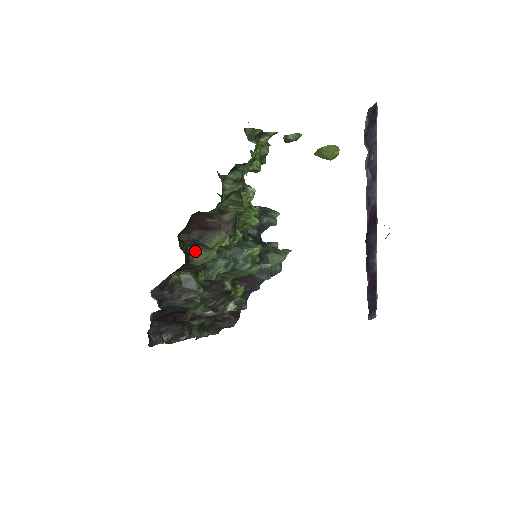
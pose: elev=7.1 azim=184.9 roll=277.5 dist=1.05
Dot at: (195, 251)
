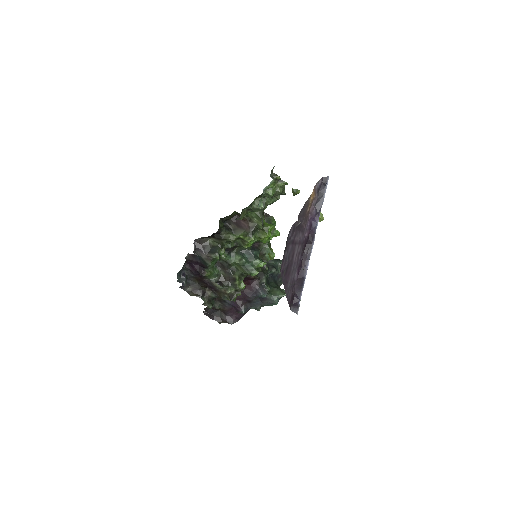
Dot at: (226, 231)
